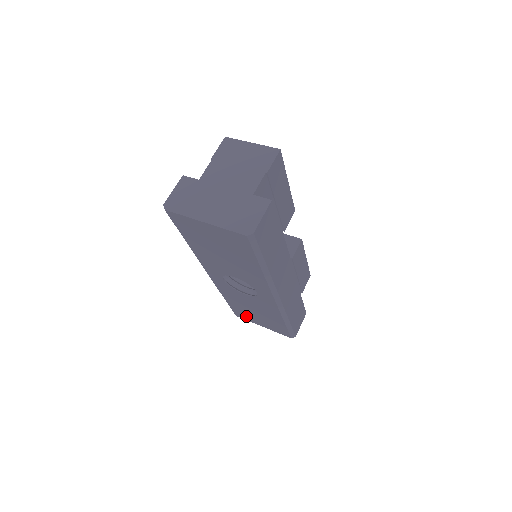
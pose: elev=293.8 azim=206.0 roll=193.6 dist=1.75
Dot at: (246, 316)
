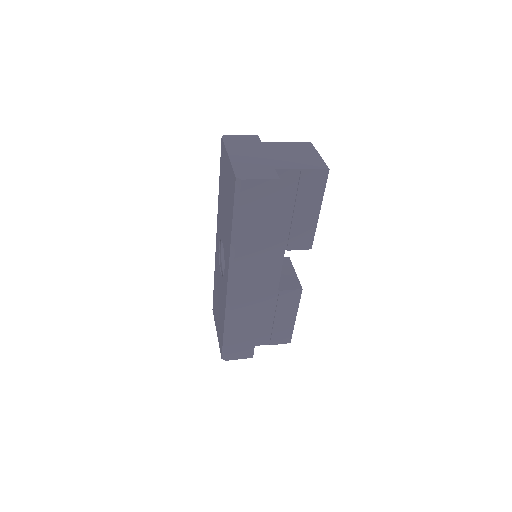
Dot at: (215, 311)
